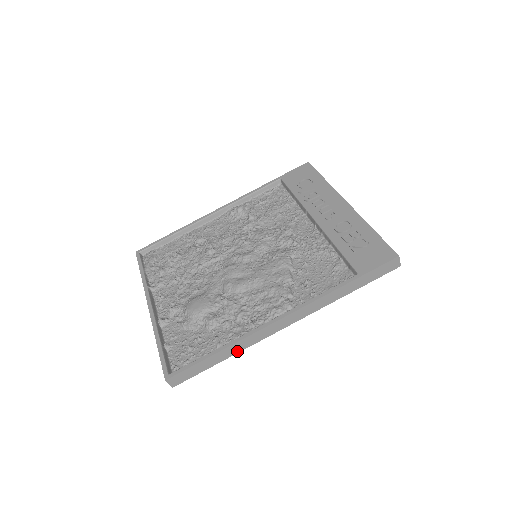
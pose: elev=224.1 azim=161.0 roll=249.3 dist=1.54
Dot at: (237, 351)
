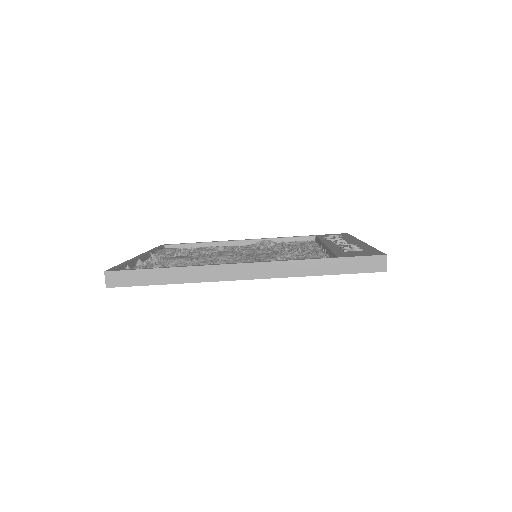
Dot at: (184, 280)
